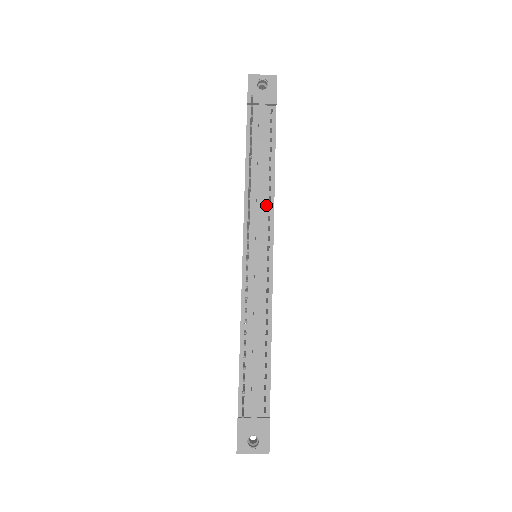
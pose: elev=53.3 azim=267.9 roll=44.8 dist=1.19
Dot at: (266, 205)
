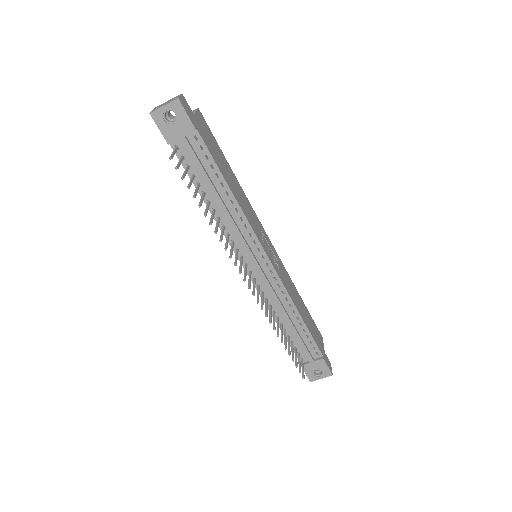
Dot at: (242, 226)
